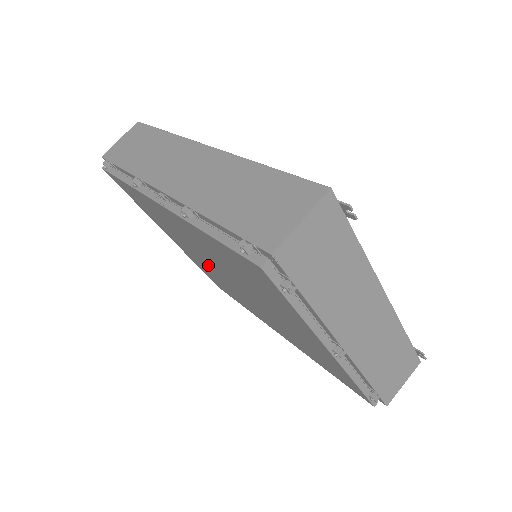
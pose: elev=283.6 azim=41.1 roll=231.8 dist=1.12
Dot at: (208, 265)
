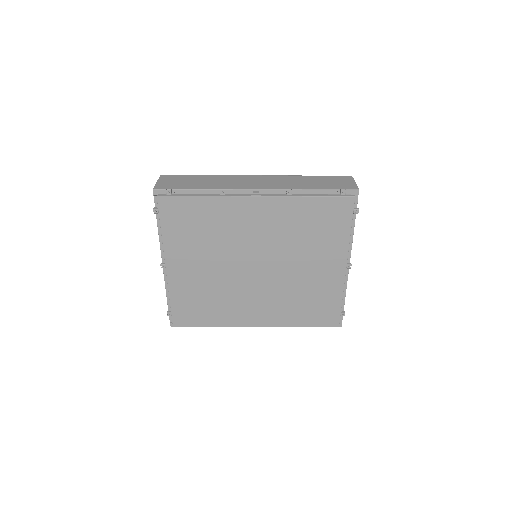
Dot at: (225, 268)
